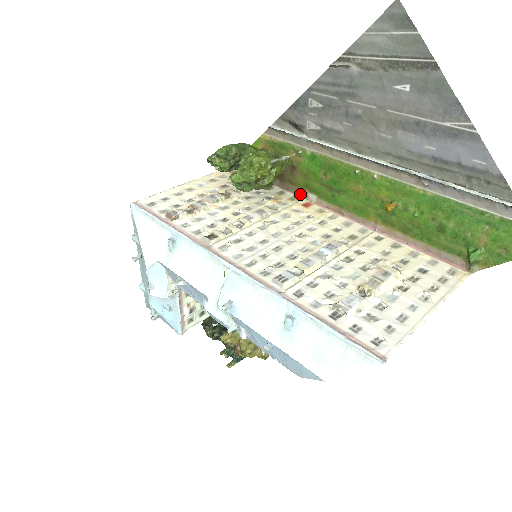
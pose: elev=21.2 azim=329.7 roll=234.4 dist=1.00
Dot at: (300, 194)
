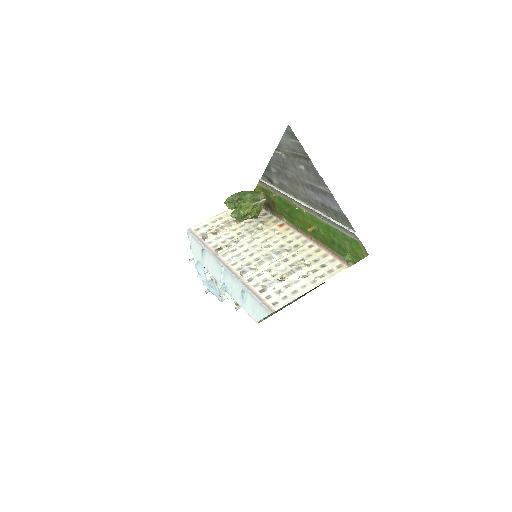
Dot at: (280, 218)
